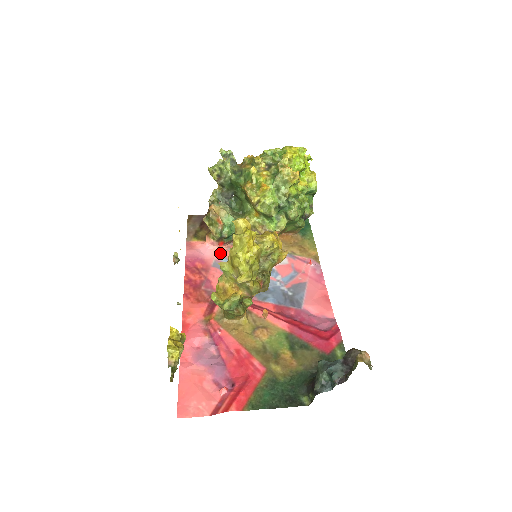
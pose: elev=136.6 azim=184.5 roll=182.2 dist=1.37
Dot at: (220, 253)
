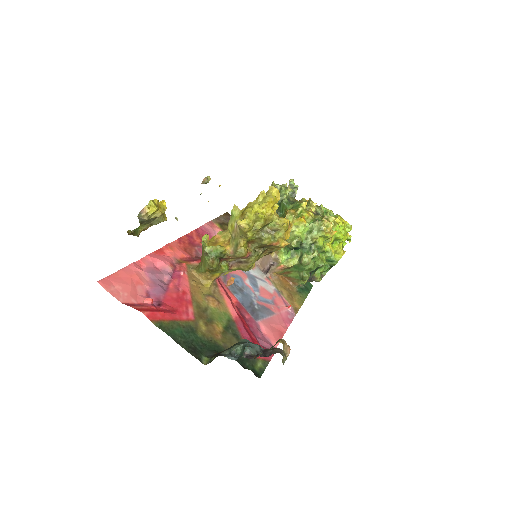
Dot at: occluded
